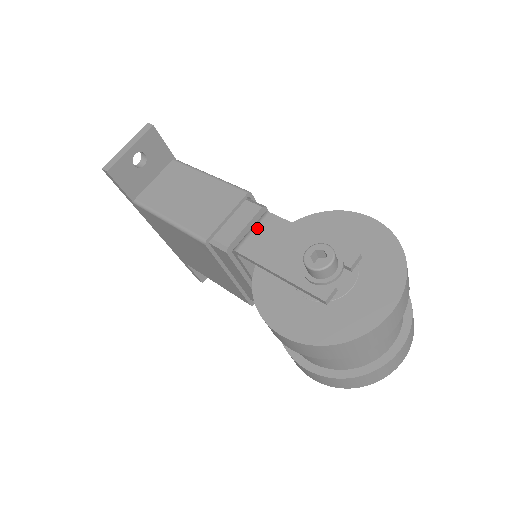
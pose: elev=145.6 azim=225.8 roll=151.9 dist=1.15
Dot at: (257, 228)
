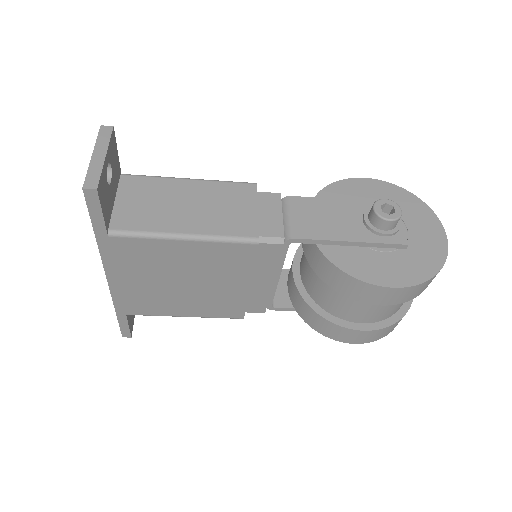
Dot at: (294, 212)
